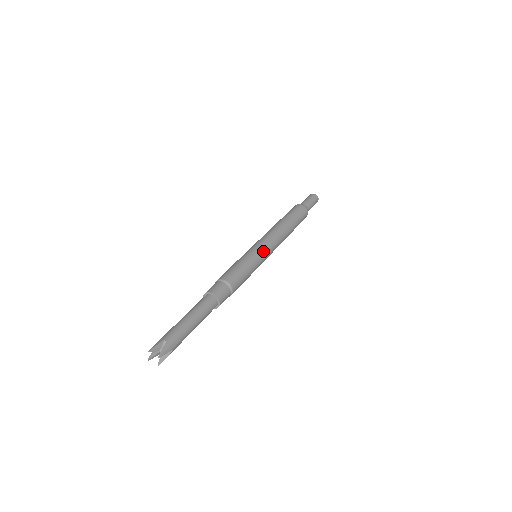
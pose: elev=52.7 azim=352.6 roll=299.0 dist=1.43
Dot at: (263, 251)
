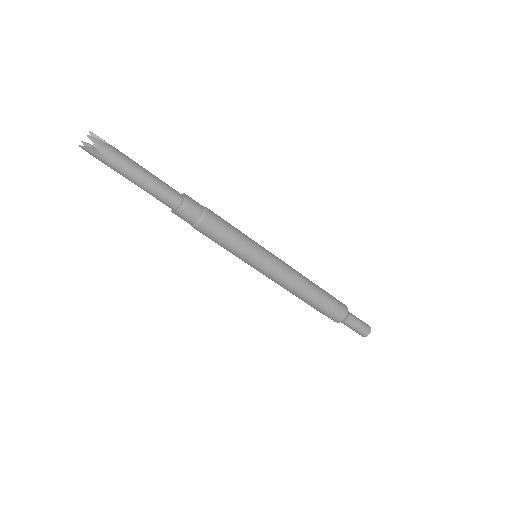
Dot at: (265, 255)
